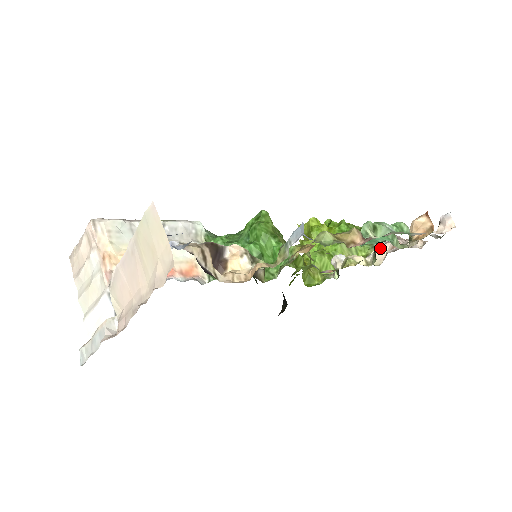
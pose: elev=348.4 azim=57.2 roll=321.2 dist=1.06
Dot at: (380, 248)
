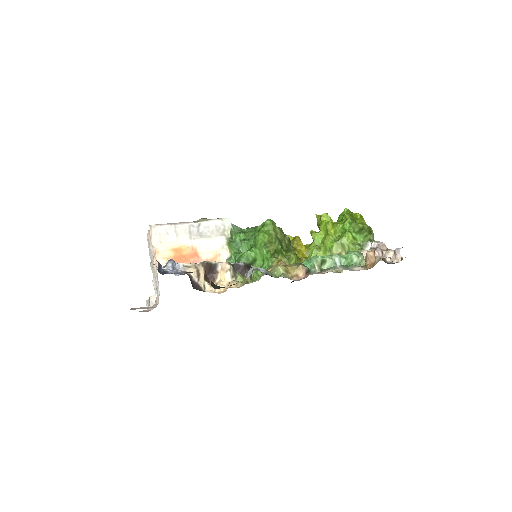
Dot at: (364, 252)
